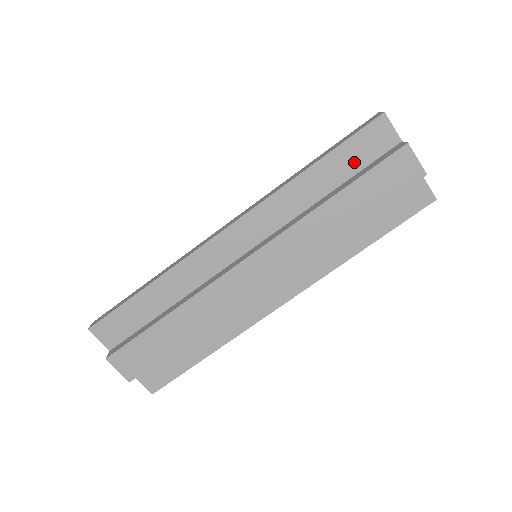
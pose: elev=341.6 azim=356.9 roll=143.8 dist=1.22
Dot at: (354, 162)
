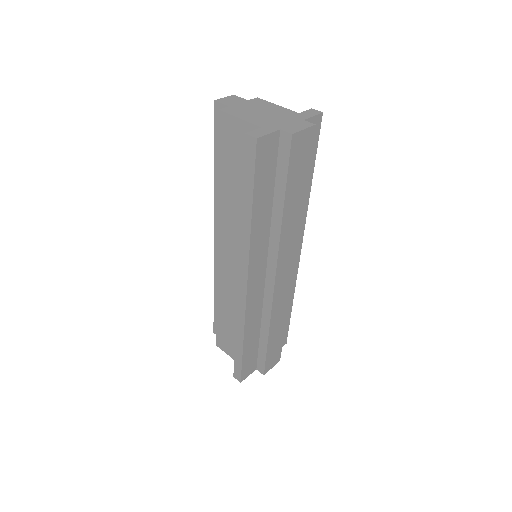
Dot at: (268, 178)
